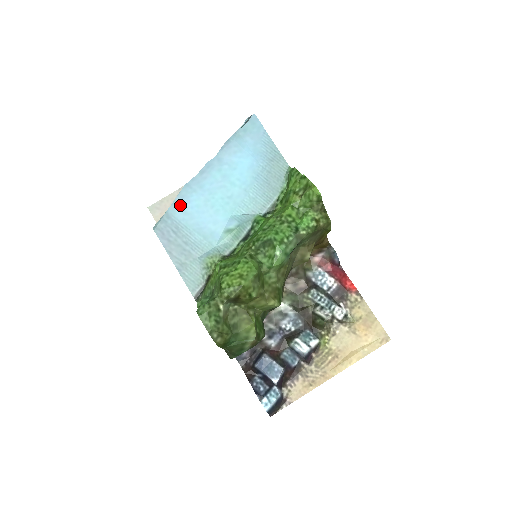
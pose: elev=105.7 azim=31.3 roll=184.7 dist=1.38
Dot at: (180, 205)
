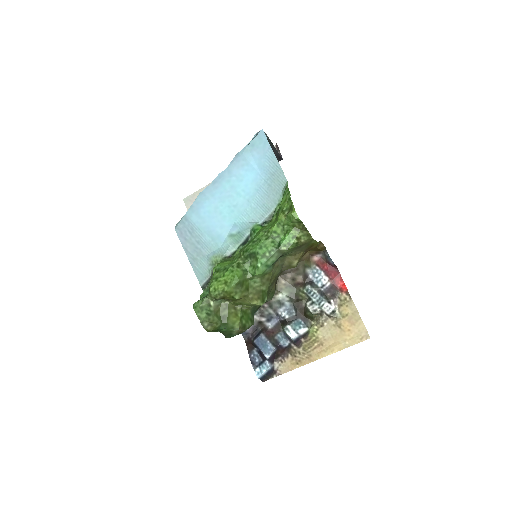
Dot at: (195, 210)
